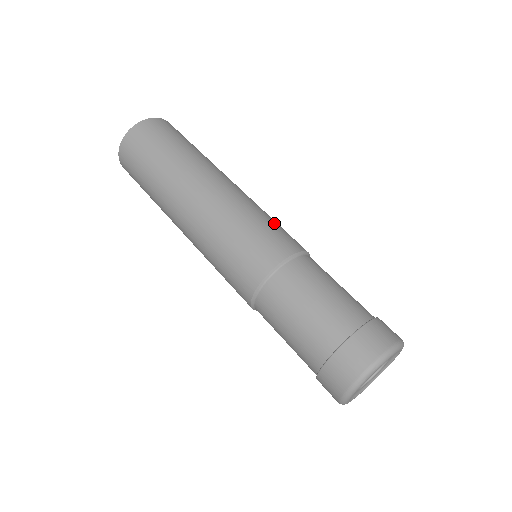
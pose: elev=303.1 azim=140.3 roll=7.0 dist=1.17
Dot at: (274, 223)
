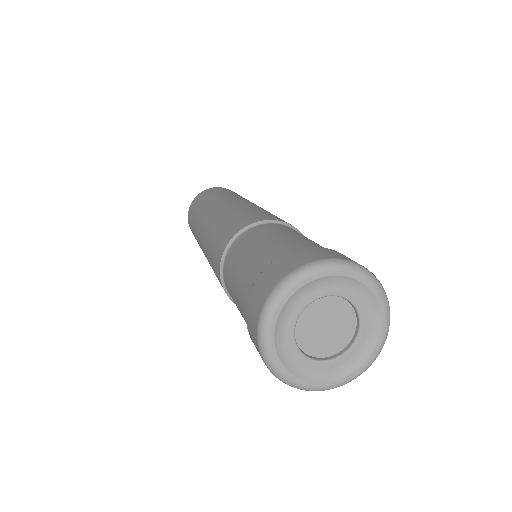
Dot at: occluded
